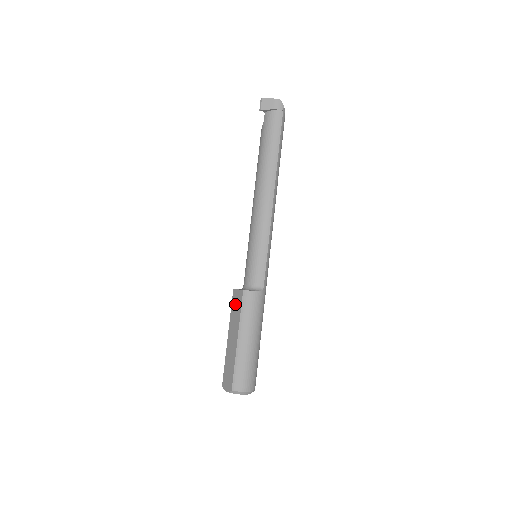
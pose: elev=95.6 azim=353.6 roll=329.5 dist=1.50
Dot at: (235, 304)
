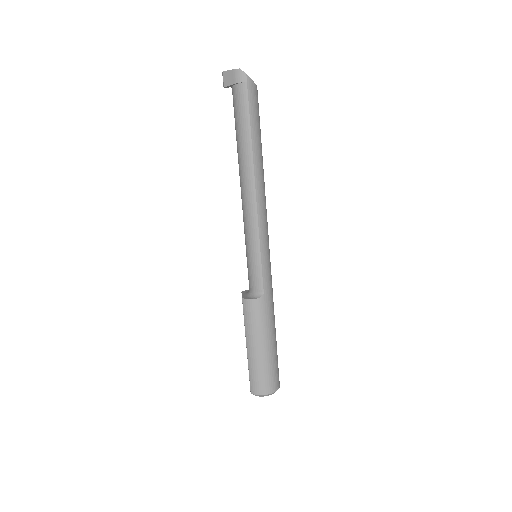
Dot at: occluded
